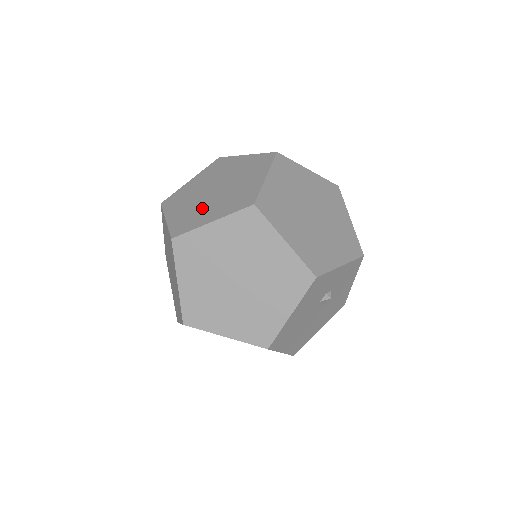
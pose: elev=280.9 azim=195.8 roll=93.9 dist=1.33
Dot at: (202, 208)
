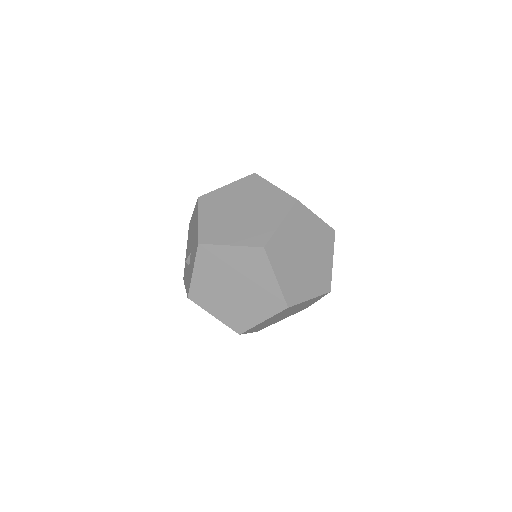
Dot at: (255, 223)
